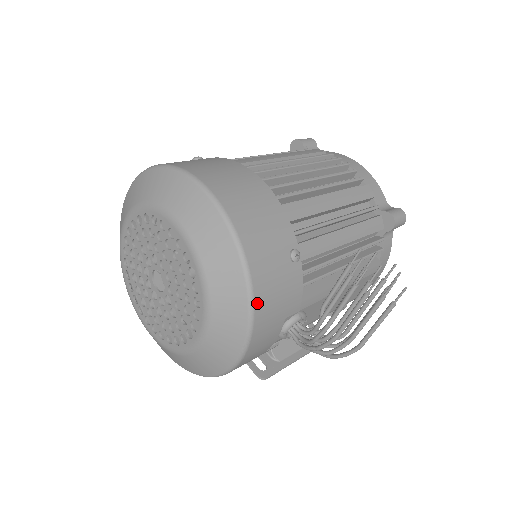
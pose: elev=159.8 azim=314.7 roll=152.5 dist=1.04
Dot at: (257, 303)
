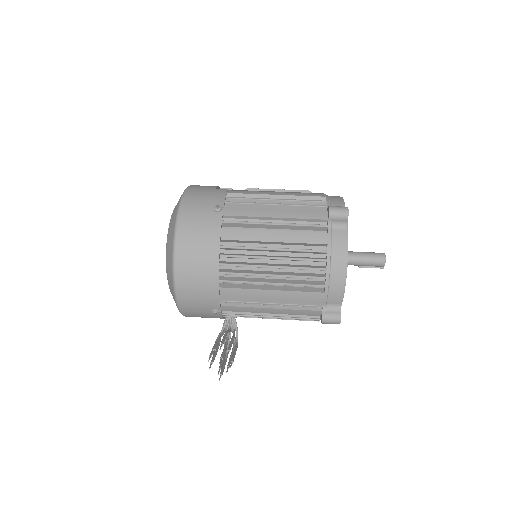
Dot at: (185, 315)
